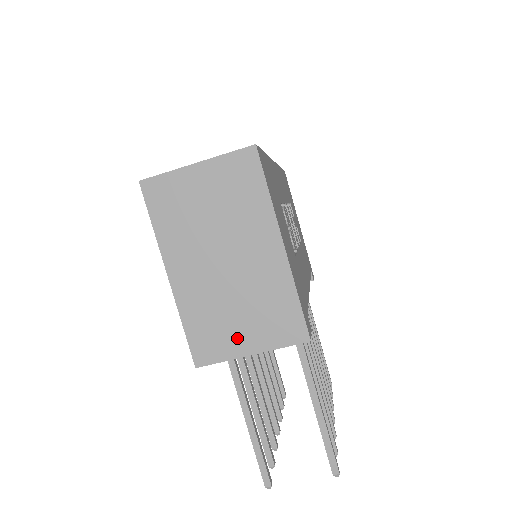
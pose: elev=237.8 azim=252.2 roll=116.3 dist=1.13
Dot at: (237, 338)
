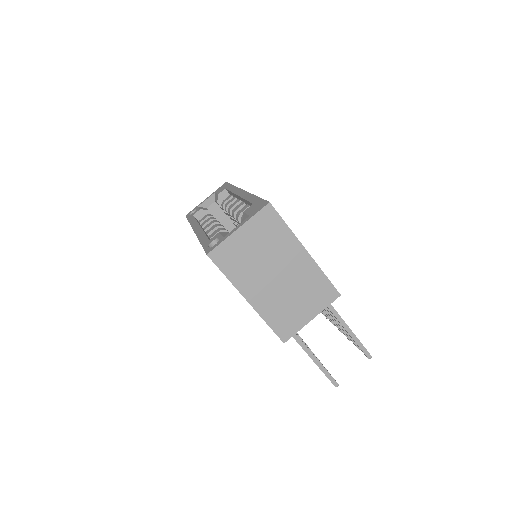
Dot at: (301, 315)
